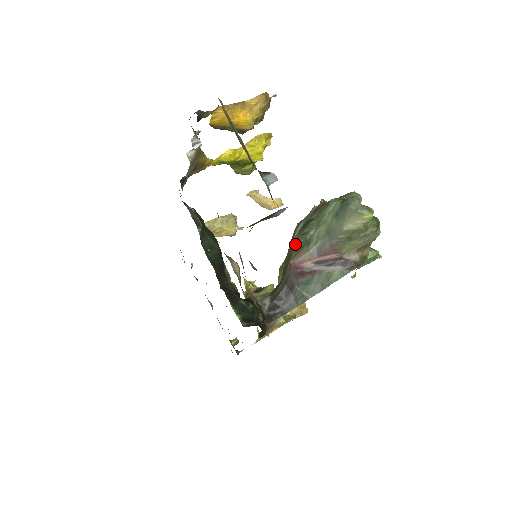
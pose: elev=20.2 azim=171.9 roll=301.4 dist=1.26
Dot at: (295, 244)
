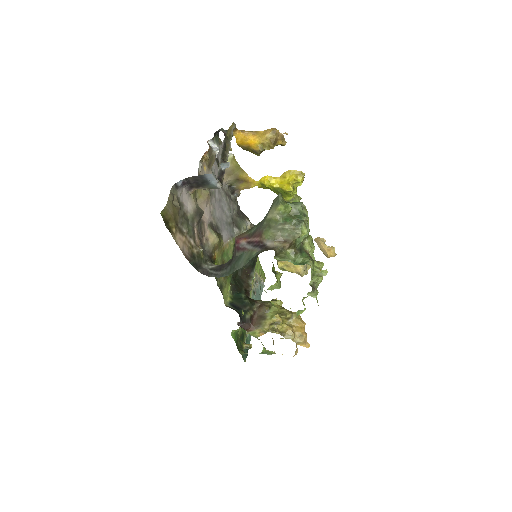
Dot at: occluded
